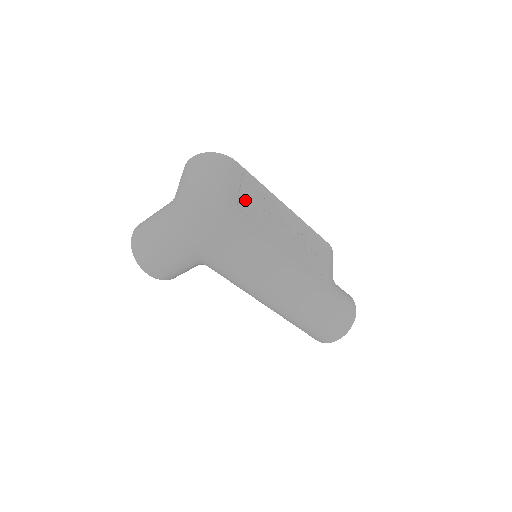
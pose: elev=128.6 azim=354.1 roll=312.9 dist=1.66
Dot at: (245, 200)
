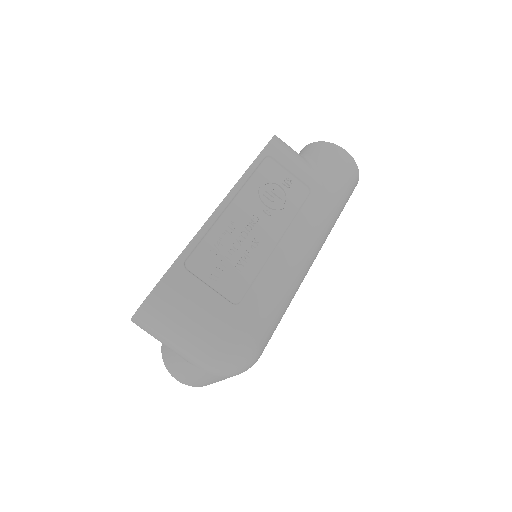
Dot at: (224, 284)
